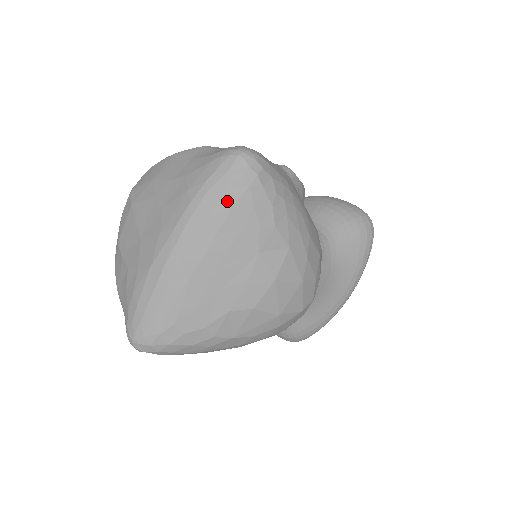
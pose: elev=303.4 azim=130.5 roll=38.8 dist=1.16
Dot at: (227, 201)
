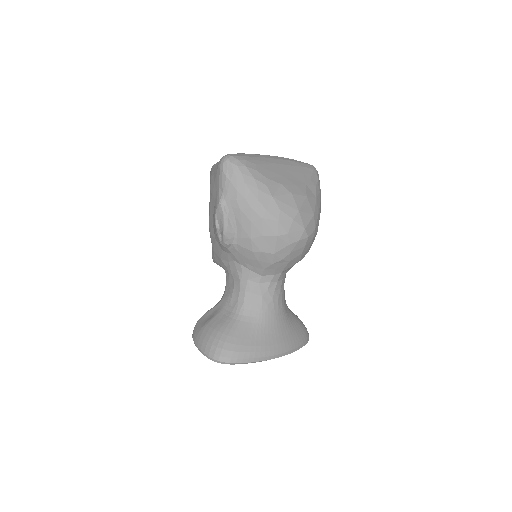
Dot at: (303, 165)
